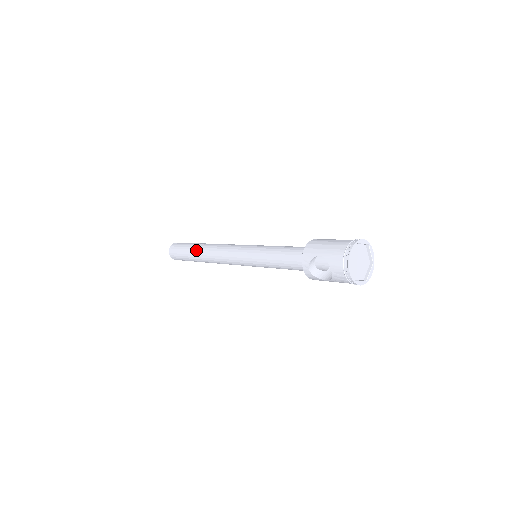
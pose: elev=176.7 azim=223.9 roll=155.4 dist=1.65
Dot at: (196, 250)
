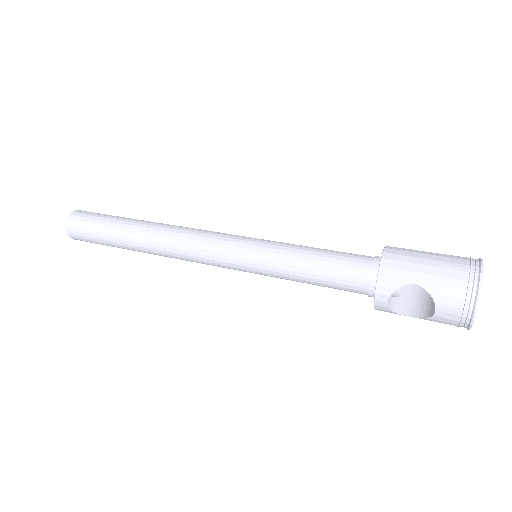
Dot at: (130, 233)
